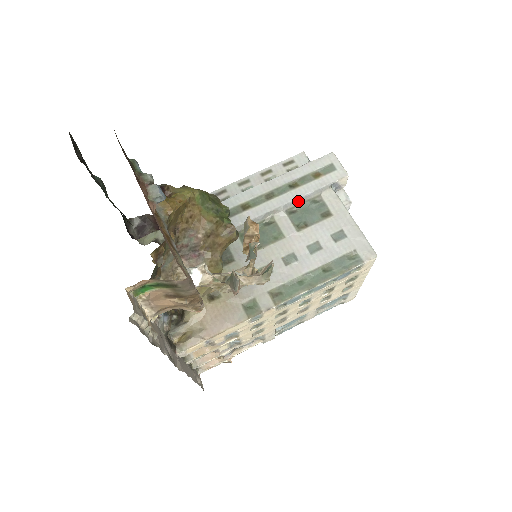
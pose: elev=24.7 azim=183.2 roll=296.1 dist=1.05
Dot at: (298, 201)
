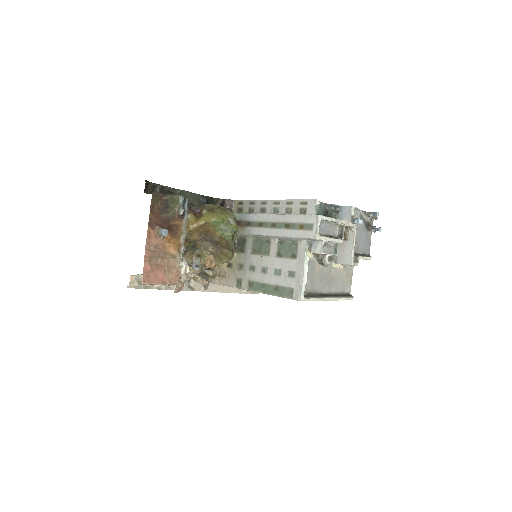
Dot at: (285, 238)
